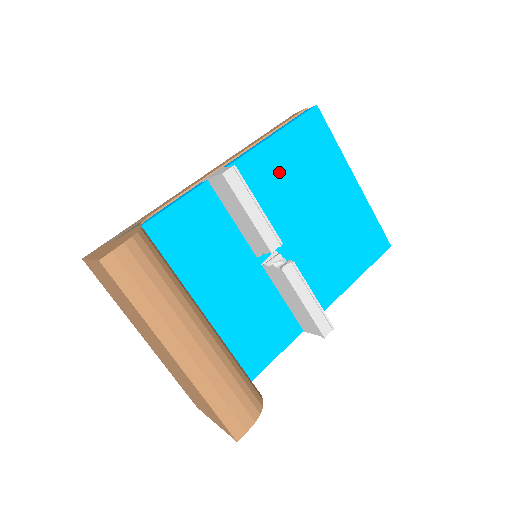
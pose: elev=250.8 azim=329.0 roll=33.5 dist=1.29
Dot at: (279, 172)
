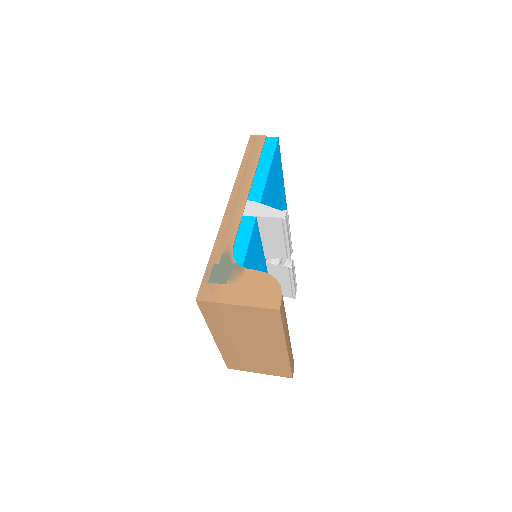
Dot at: (270, 195)
